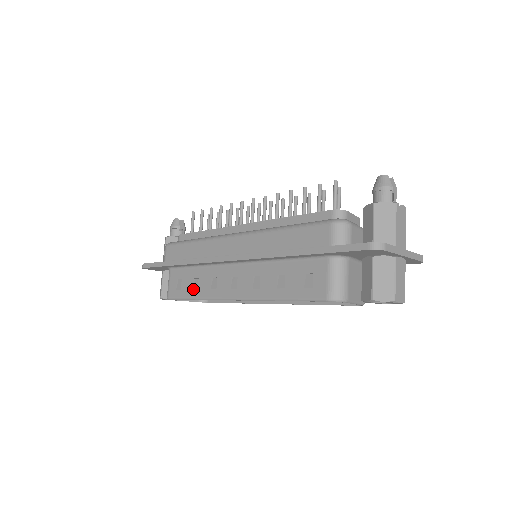
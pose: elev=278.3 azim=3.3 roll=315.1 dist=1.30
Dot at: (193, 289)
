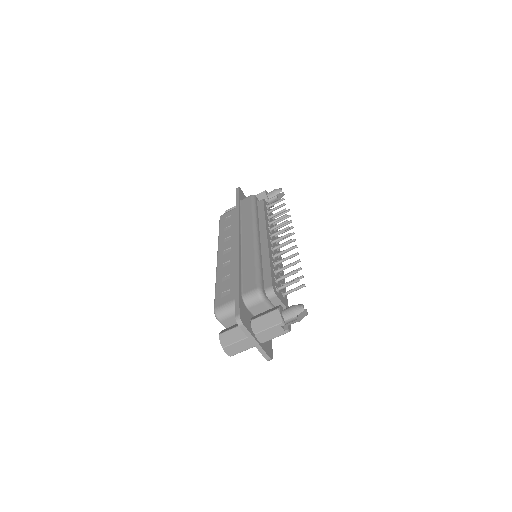
Dot at: (225, 228)
